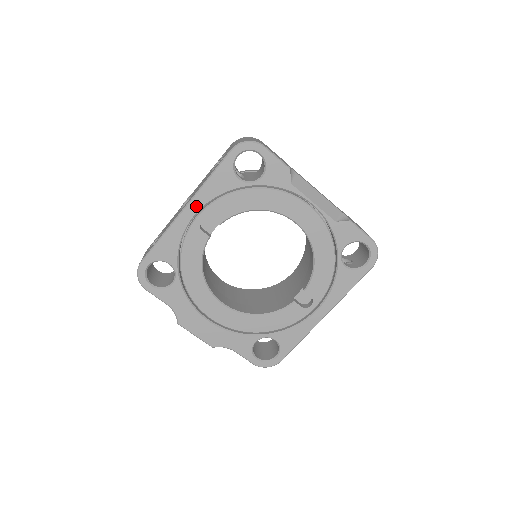
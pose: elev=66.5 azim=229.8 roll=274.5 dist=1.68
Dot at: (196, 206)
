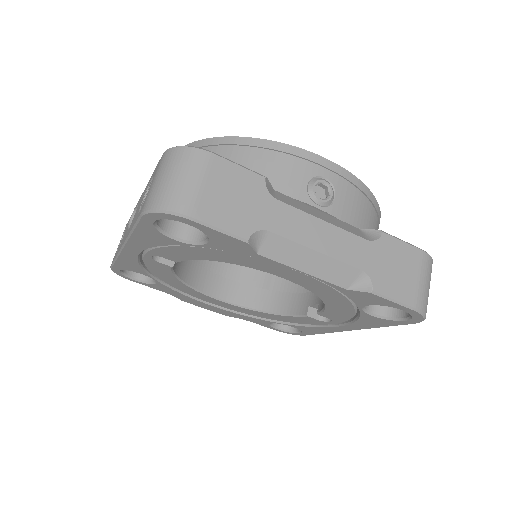
Dot at: (135, 248)
